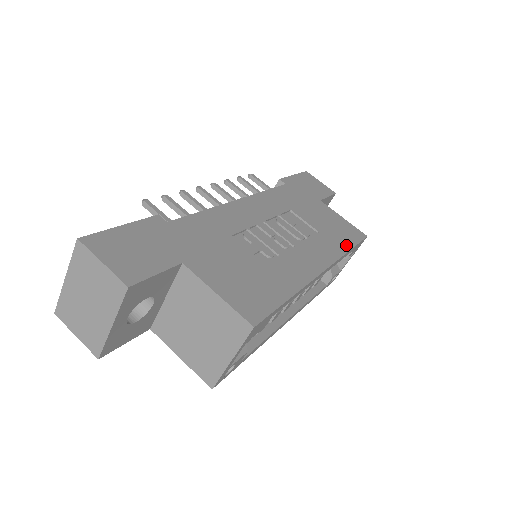
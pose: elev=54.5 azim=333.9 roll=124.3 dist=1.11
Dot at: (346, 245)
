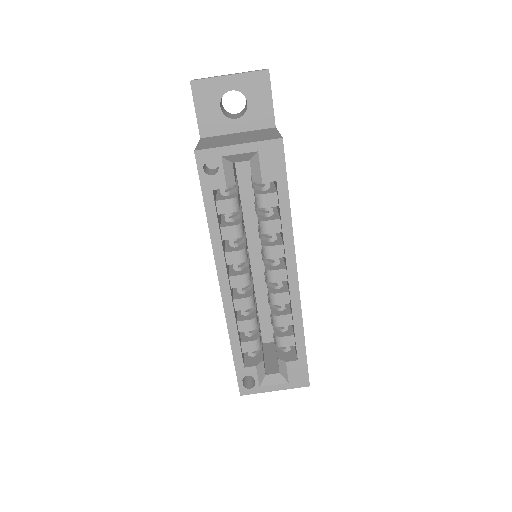
Dot at: occluded
